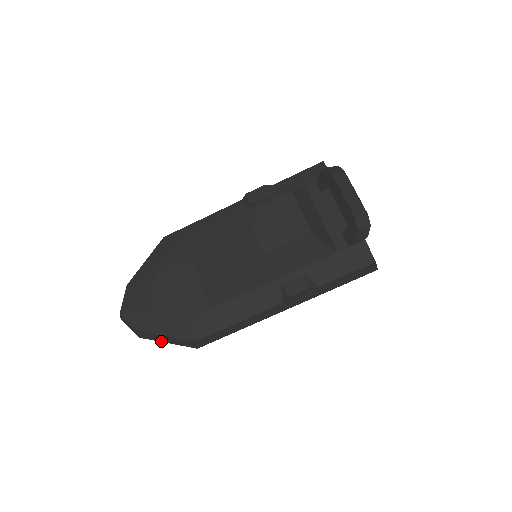
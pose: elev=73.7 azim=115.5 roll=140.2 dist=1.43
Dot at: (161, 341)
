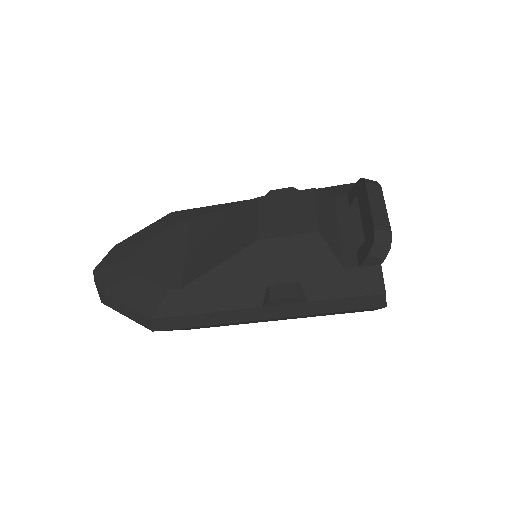
Dot at: (120, 312)
